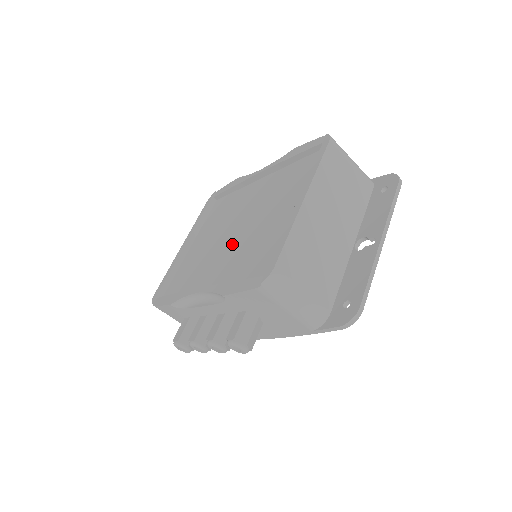
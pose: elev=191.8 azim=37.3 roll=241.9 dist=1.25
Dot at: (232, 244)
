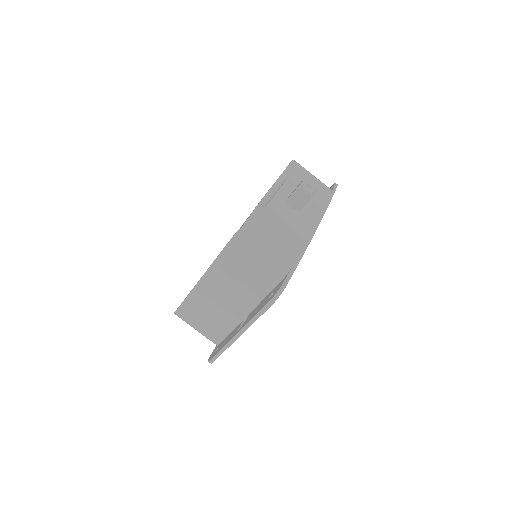
Dot at: occluded
